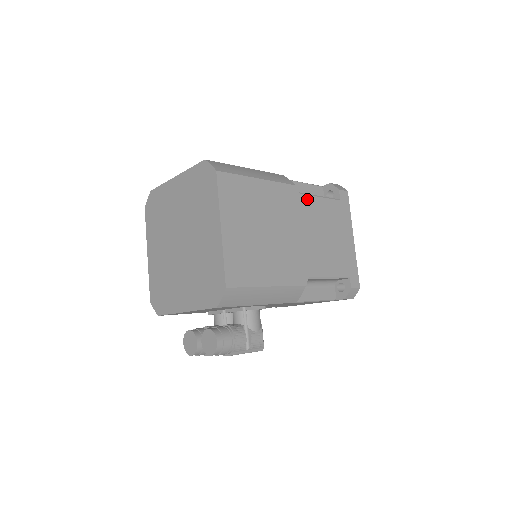
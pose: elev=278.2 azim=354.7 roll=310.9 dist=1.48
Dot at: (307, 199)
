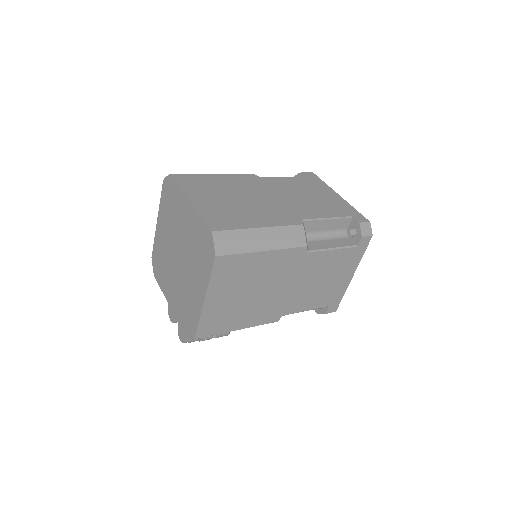
Dot at: (315, 255)
